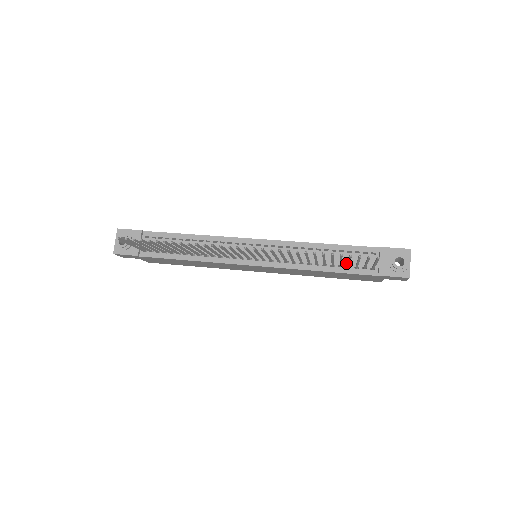
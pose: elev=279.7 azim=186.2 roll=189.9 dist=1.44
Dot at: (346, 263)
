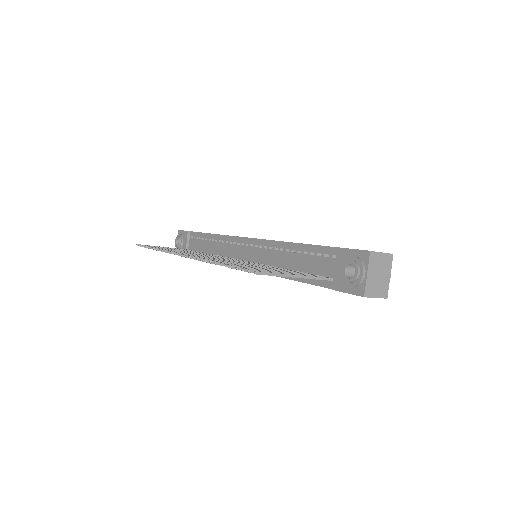
Dot at: (308, 269)
